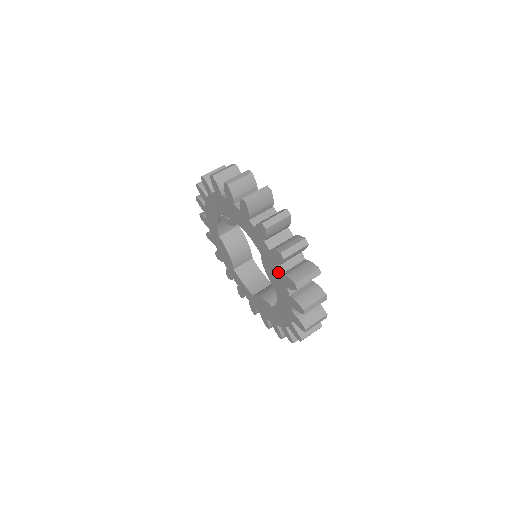
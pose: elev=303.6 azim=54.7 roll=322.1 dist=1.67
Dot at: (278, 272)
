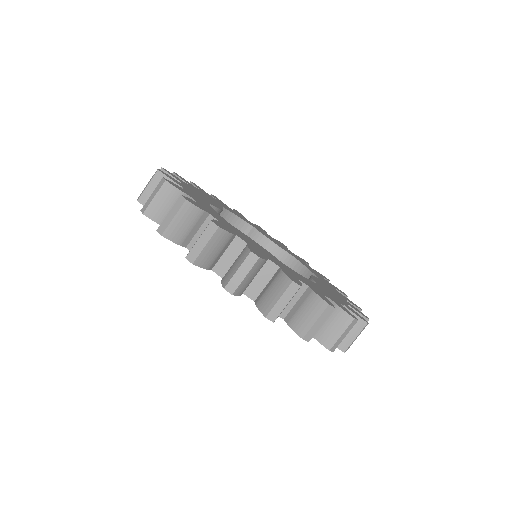
Dot at: occluded
